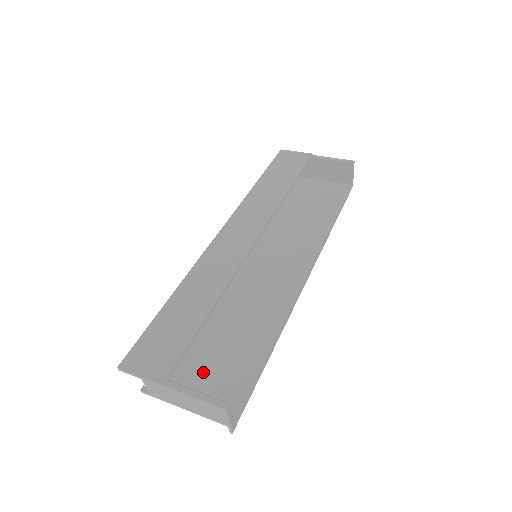
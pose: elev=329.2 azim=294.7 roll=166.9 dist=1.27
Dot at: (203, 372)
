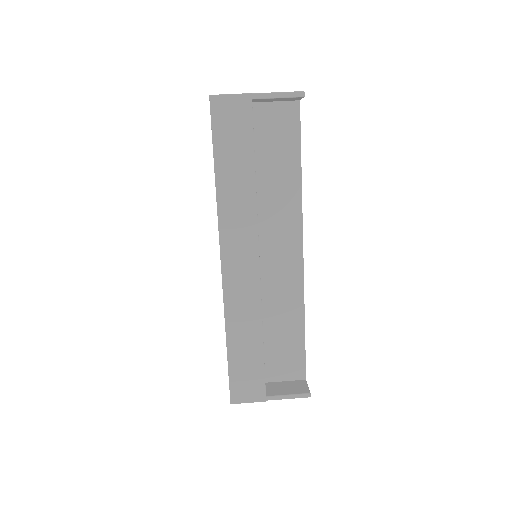
Dot at: (269, 360)
